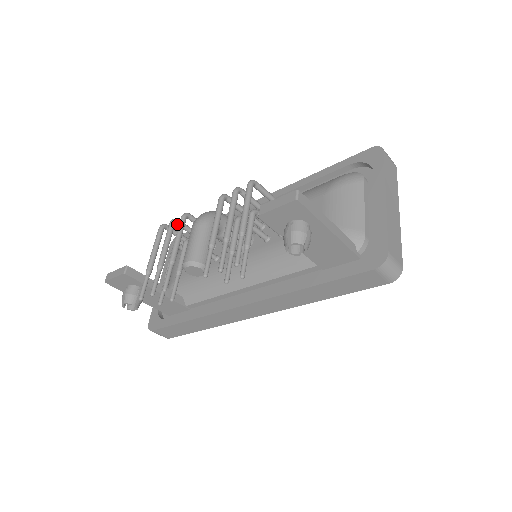
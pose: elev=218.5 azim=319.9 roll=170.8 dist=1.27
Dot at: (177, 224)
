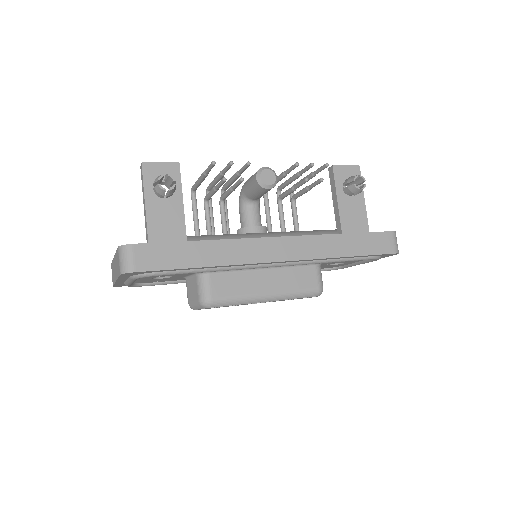
Dot at: occluded
